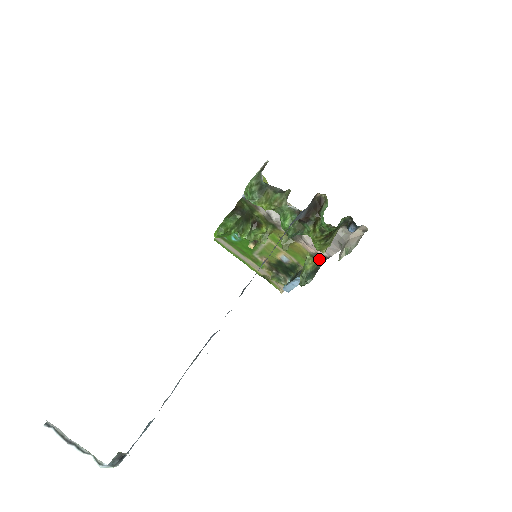
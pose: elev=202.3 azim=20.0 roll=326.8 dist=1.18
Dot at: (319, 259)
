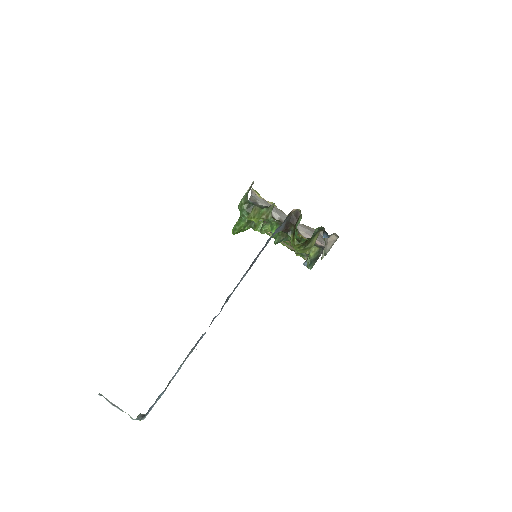
Dot at: (320, 247)
